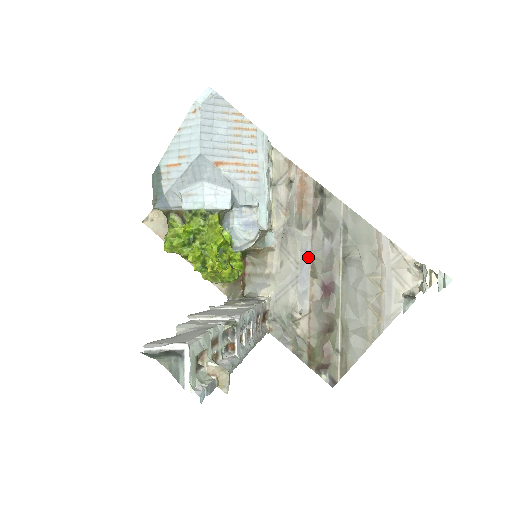
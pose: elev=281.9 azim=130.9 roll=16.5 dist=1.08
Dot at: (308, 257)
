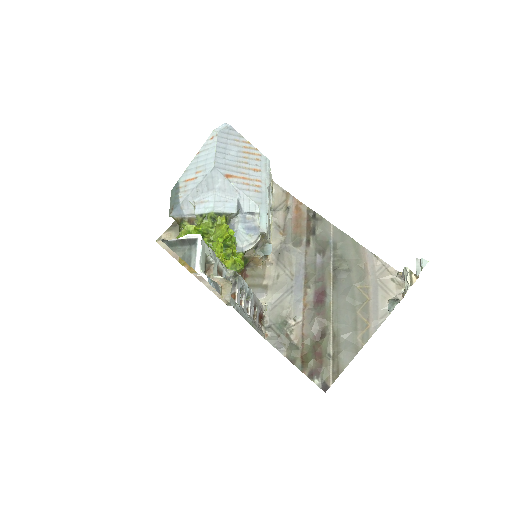
Dot at: (302, 270)
